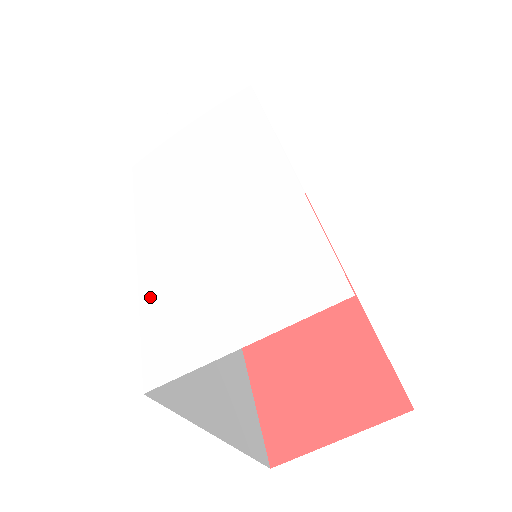
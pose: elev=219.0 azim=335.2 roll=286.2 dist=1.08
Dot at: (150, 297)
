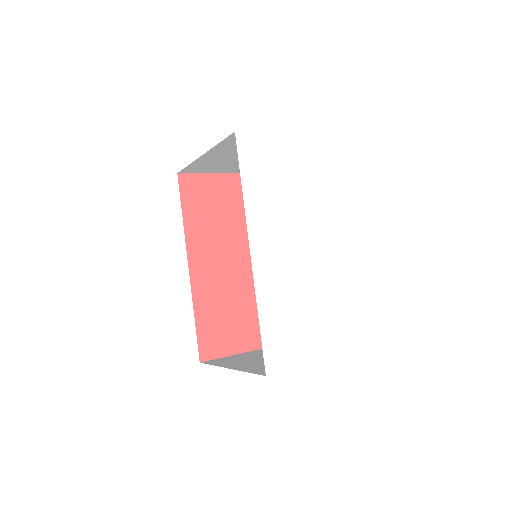
Dot at: (265, 317)
